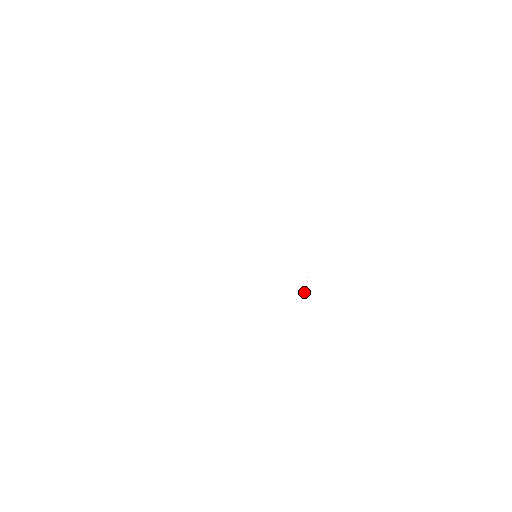
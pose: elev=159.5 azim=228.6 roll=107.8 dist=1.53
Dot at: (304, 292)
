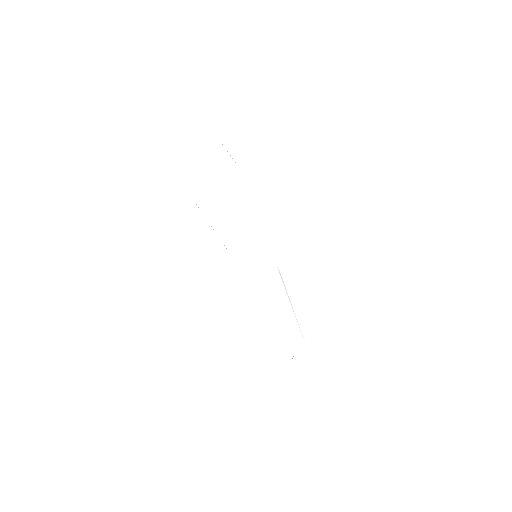
Dot at: (292, 358)
